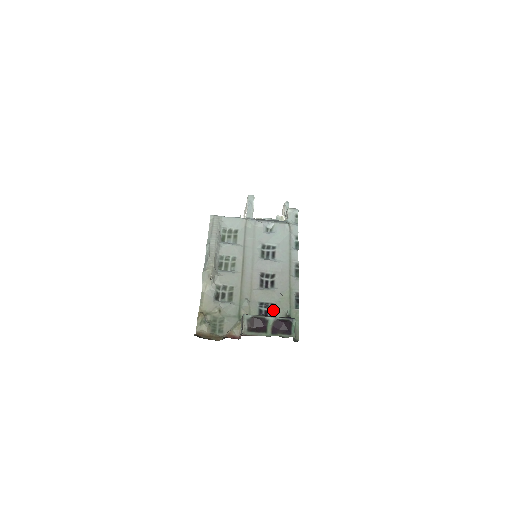
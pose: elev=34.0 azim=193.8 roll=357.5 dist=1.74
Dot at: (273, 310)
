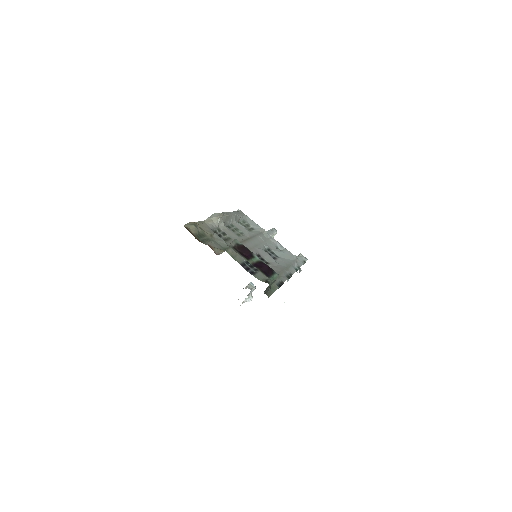
Dot at: (256, 272)
